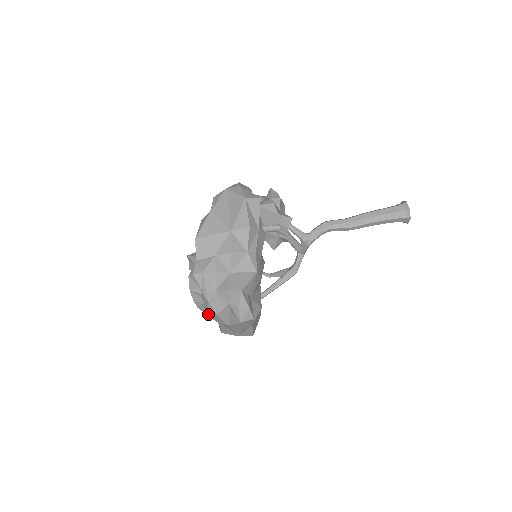
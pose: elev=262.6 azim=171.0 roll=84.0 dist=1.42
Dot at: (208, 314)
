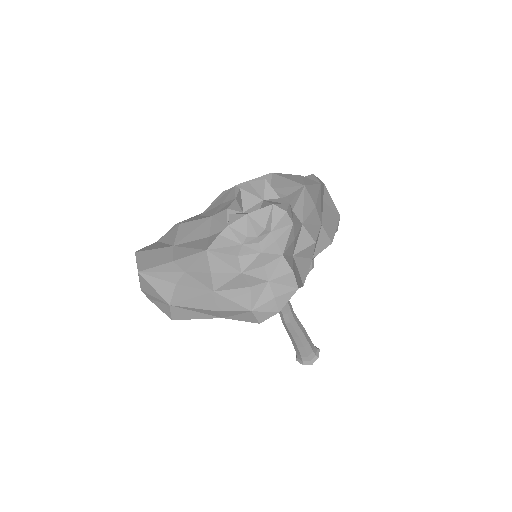
Dot at: (213, 254)
